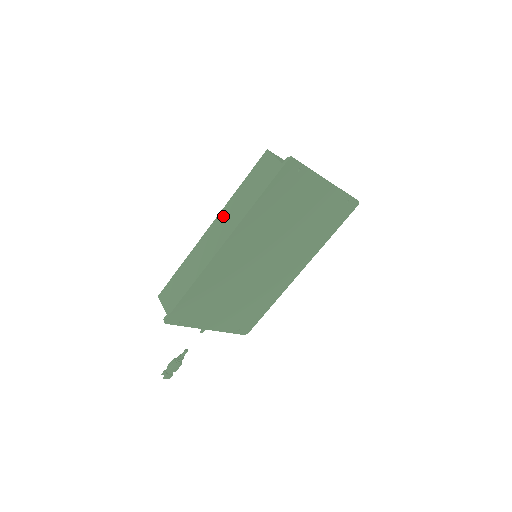
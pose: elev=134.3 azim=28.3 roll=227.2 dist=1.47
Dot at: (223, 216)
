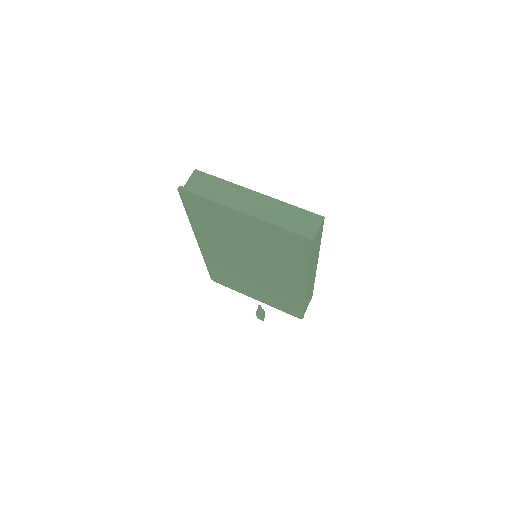
Dot at: occluded
